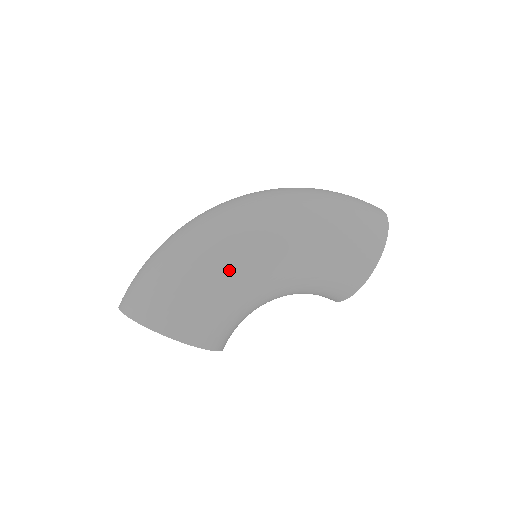
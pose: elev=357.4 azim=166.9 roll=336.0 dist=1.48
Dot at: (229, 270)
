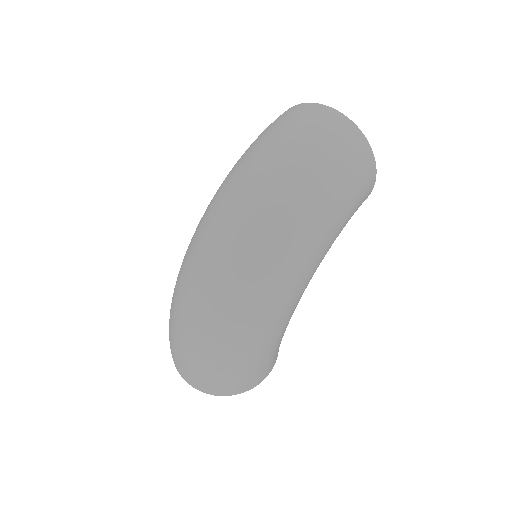
Dot at: (285, 325)
